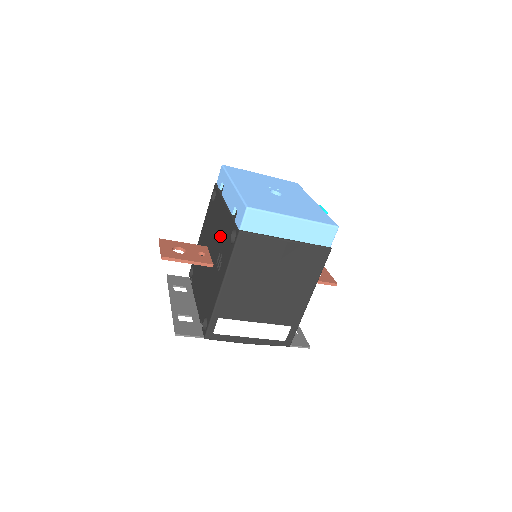
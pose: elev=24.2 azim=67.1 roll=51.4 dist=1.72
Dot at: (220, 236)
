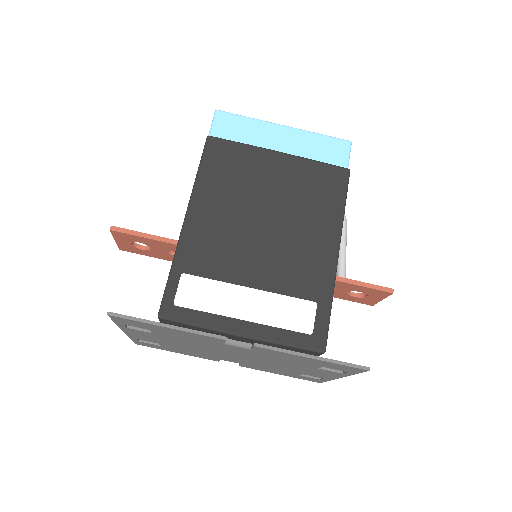
Dot at: occluded
